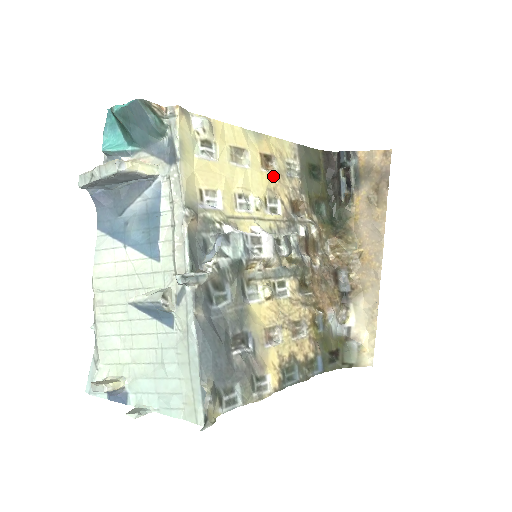
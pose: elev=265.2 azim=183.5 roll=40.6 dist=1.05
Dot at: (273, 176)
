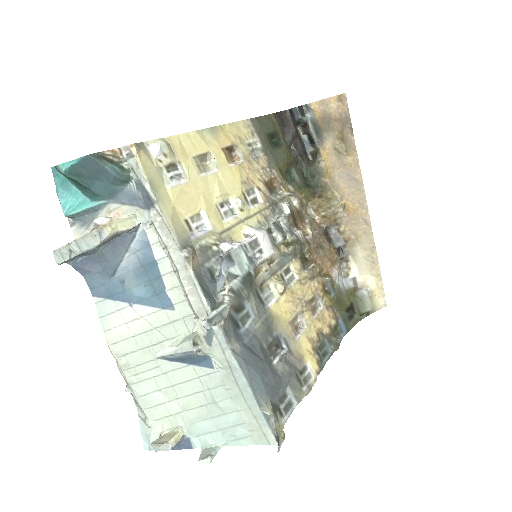
Dot at: (241, 166)
